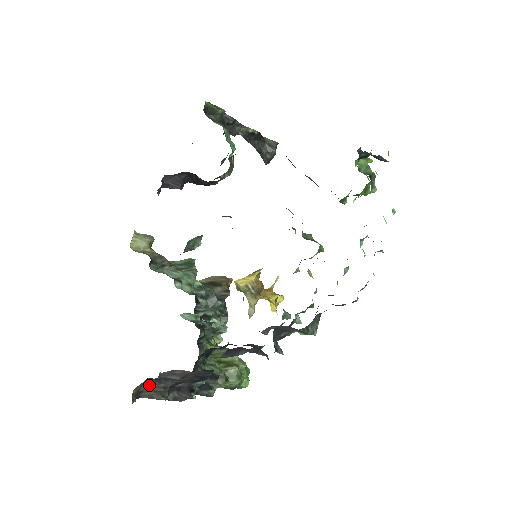
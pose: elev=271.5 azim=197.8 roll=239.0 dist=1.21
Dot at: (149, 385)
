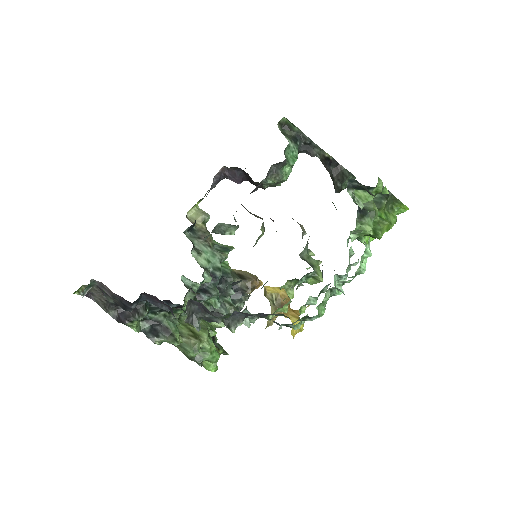
Dot at: (97, 292)
